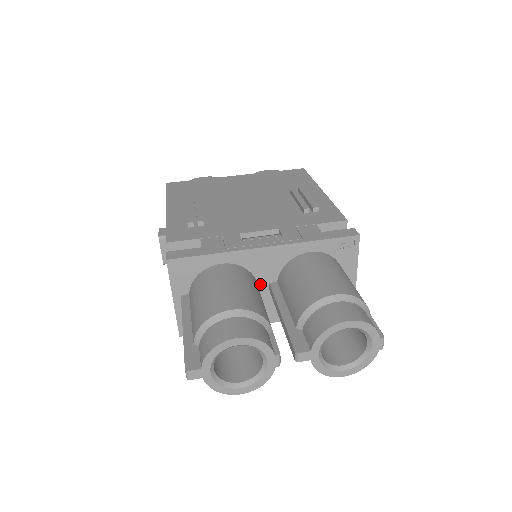
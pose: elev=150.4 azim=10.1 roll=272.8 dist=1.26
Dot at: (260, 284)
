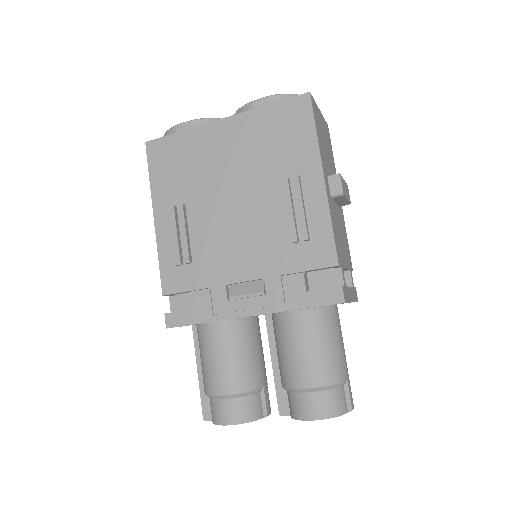
Dot at: occluded
